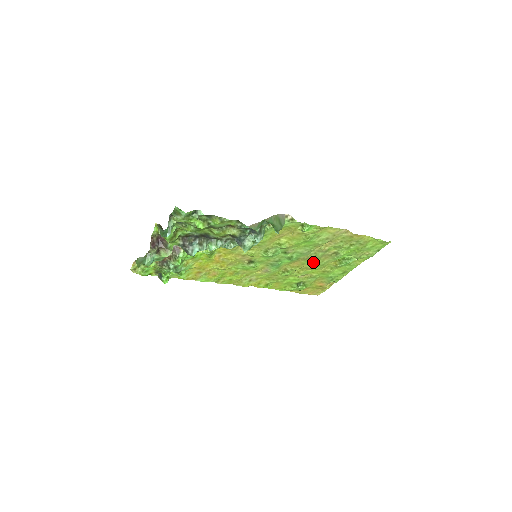
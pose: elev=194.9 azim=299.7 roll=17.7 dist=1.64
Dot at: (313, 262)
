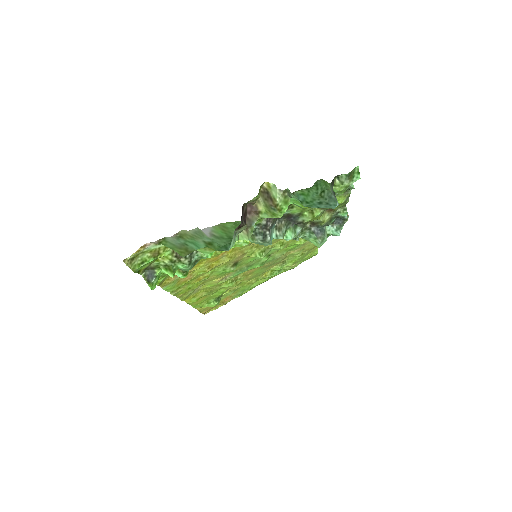
Dot at: (260, 271)
